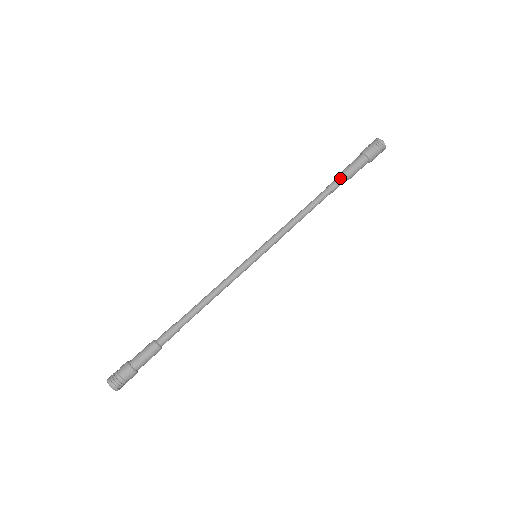
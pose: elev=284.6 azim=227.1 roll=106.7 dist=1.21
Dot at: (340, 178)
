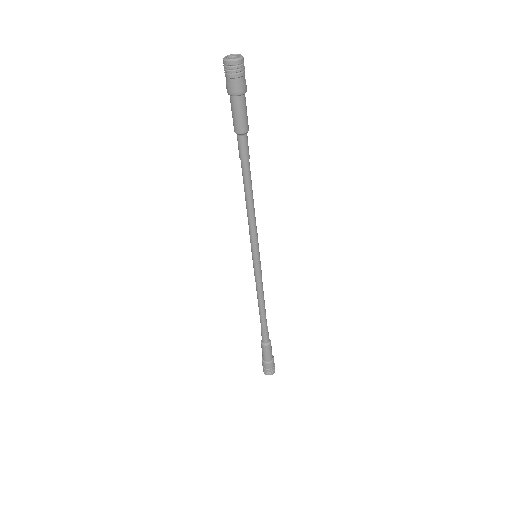
Dot at: (244, 142)
